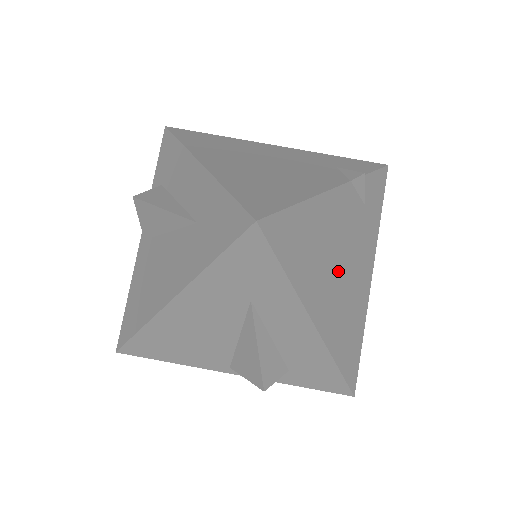
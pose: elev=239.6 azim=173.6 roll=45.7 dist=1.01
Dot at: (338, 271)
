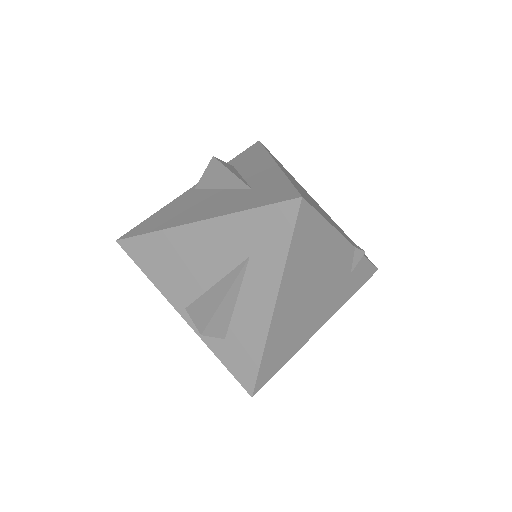
Dot at: (310, 292)
